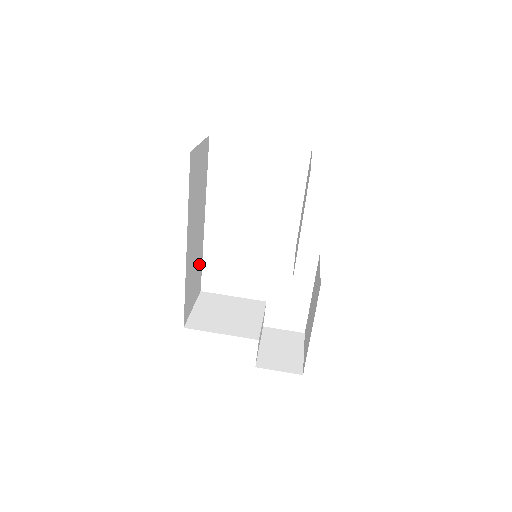
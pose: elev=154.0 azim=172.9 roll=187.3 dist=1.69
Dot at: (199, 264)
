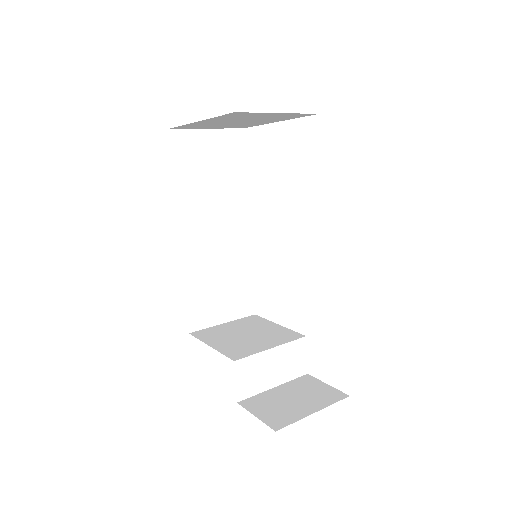
Dot at: (240, 275)
